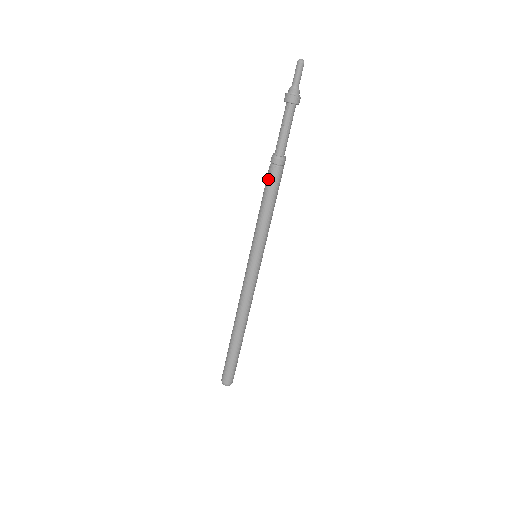
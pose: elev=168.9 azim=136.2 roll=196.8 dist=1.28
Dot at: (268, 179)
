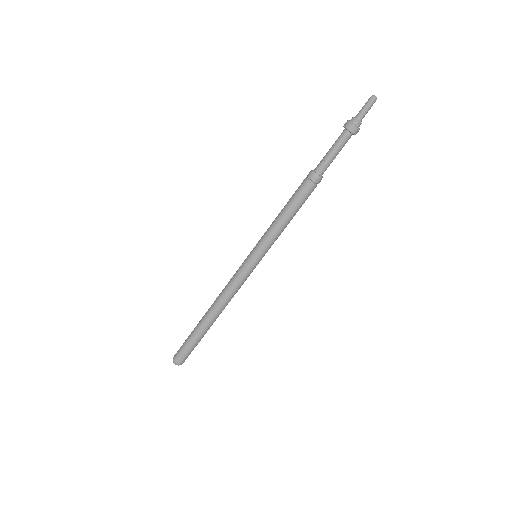
Dot at: (301, 193)
